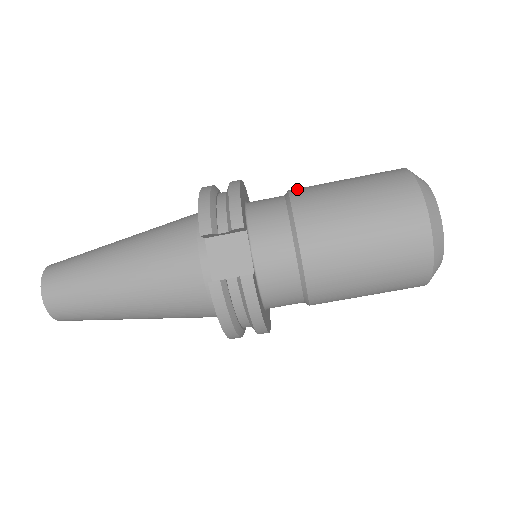
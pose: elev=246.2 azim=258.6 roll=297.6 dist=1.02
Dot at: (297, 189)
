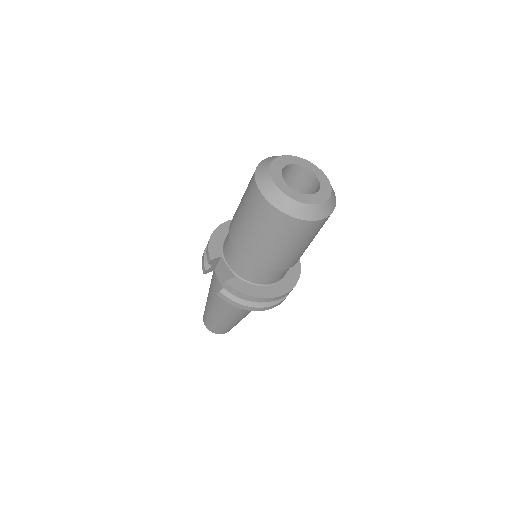
Dot at: occluded
